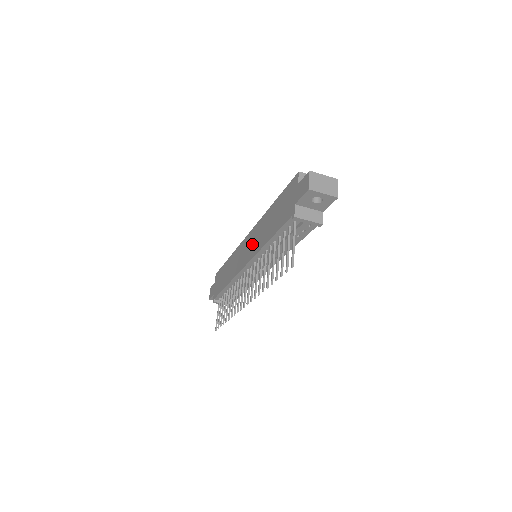
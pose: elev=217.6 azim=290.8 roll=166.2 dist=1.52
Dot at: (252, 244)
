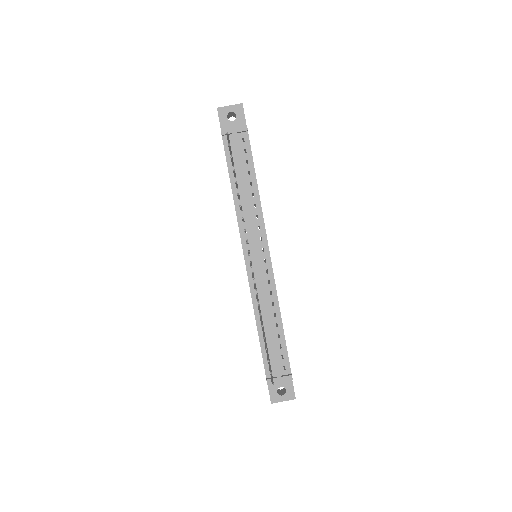
Dot at: occluded
